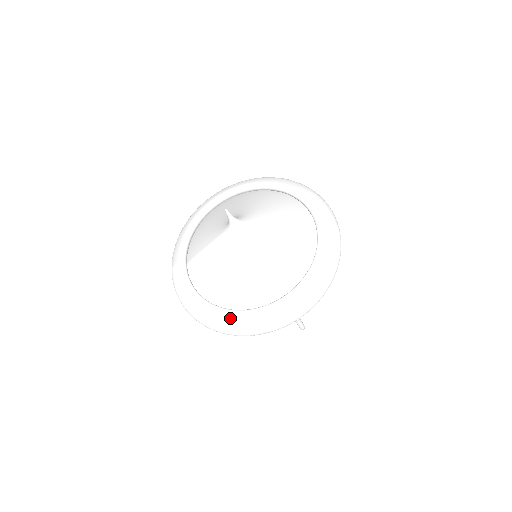
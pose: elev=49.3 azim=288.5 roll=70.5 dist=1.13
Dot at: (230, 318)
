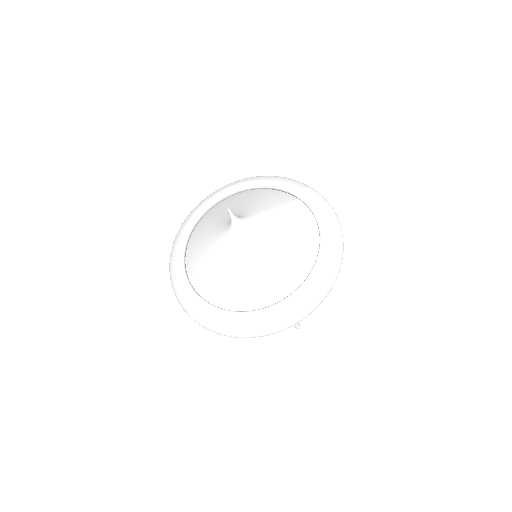
Dot at: (284, 309)
